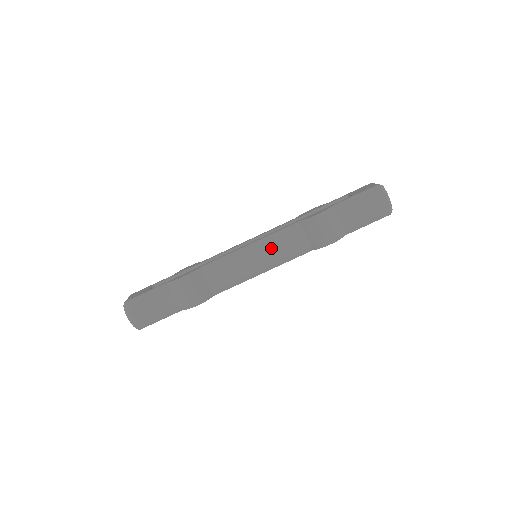
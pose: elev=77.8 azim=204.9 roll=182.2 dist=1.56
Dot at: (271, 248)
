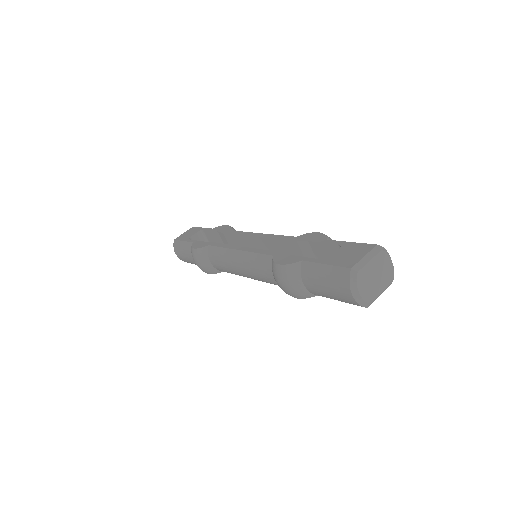
Dot at: (248, 267)
